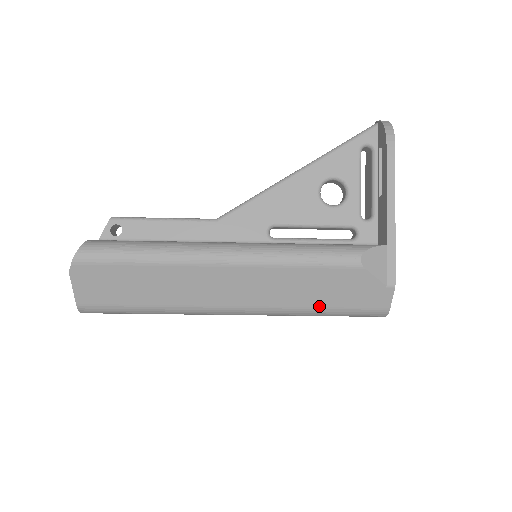
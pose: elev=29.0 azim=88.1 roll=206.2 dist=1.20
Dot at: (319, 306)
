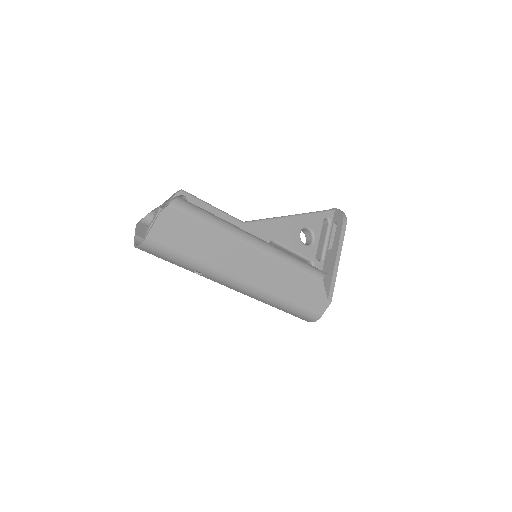
Dot at: (289, 300)
